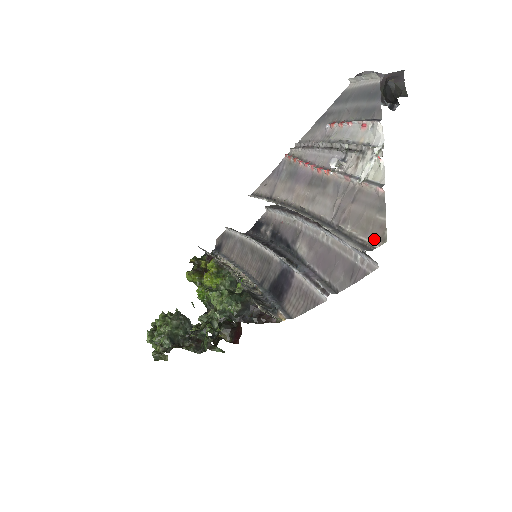
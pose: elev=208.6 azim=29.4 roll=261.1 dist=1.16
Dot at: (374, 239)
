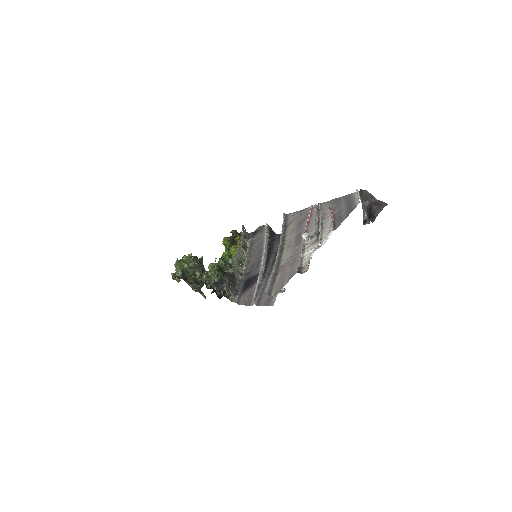
Dot at: (275, 291)
